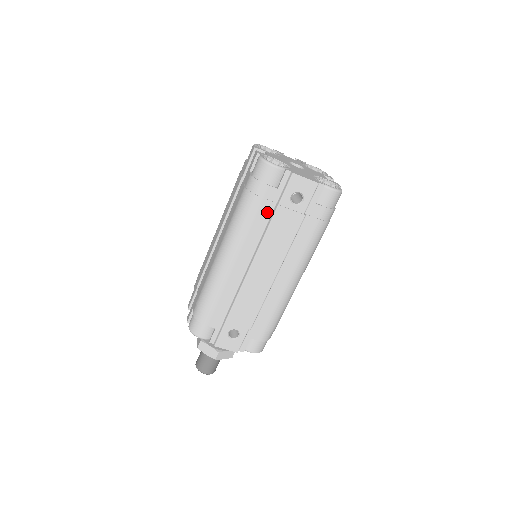
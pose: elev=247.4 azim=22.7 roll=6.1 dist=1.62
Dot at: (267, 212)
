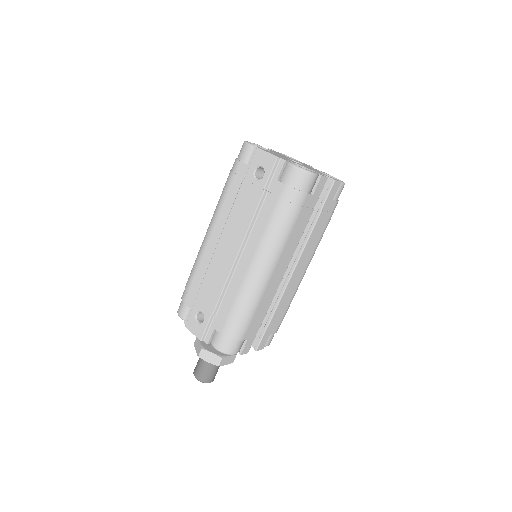
Dot at: (237, 188)
